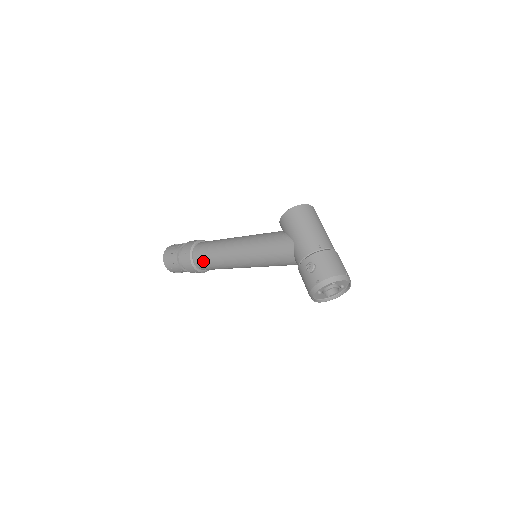
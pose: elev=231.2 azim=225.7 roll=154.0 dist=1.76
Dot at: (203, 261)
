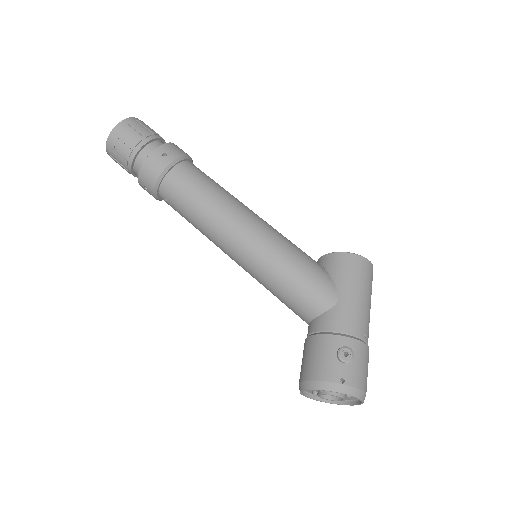
Dot at: (180, 190)
